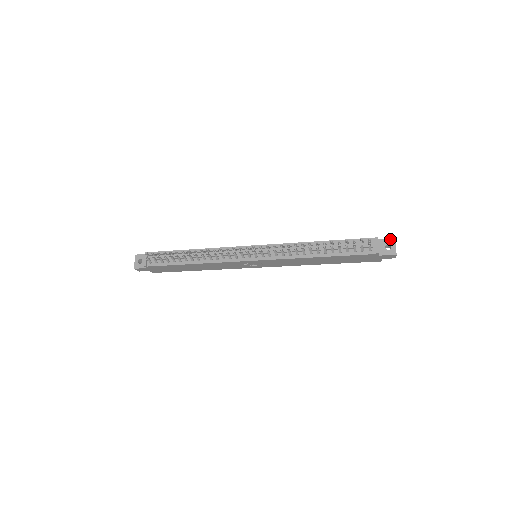
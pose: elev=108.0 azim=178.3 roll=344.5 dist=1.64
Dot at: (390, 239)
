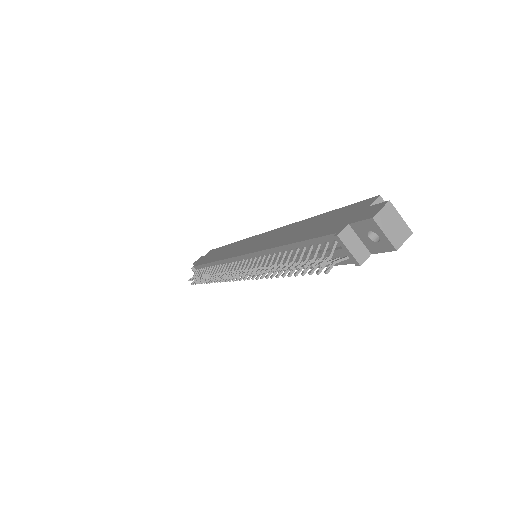
Dot at: (365, 221)
